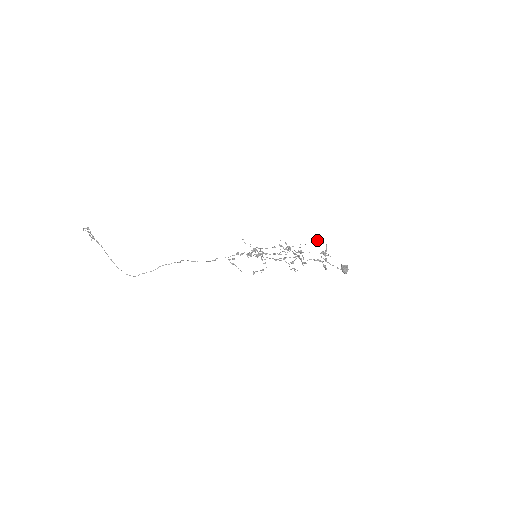
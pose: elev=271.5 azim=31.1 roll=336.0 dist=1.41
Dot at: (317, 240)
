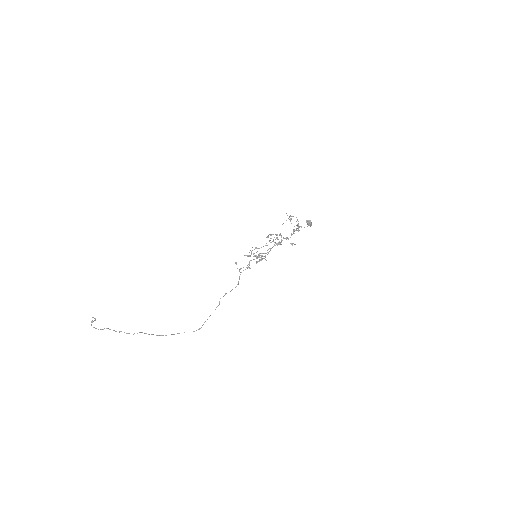
Dot at: occluded
